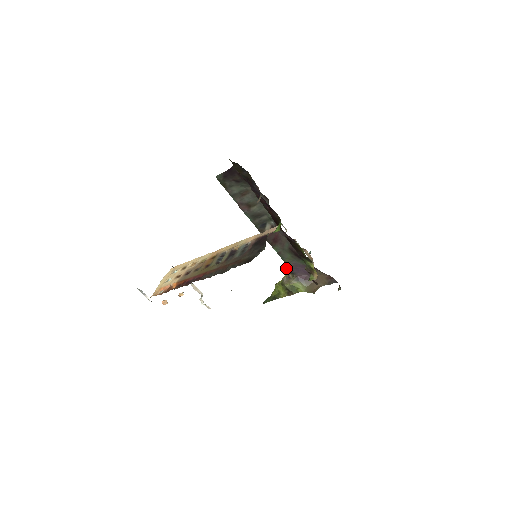
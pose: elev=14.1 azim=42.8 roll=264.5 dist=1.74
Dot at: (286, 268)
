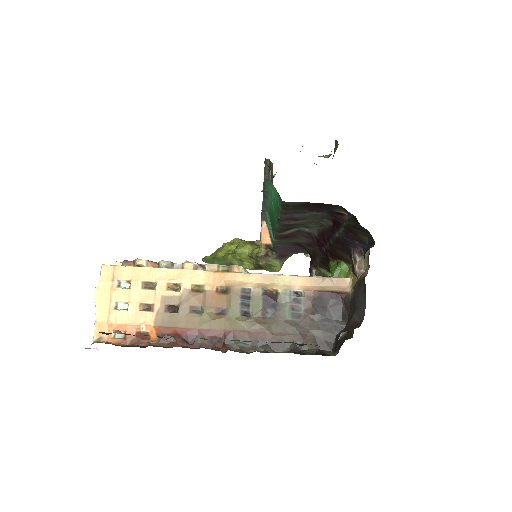
Dot at: (264, 241)
